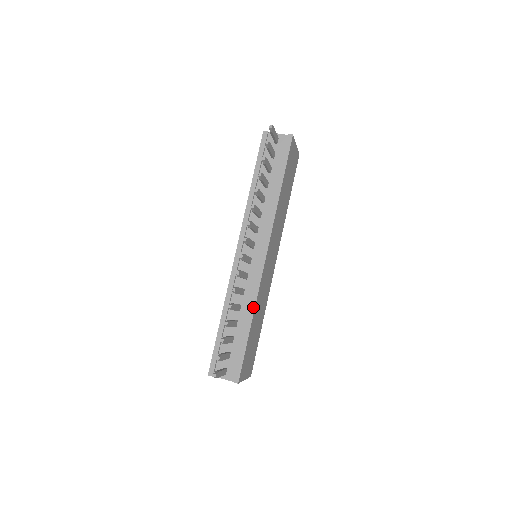
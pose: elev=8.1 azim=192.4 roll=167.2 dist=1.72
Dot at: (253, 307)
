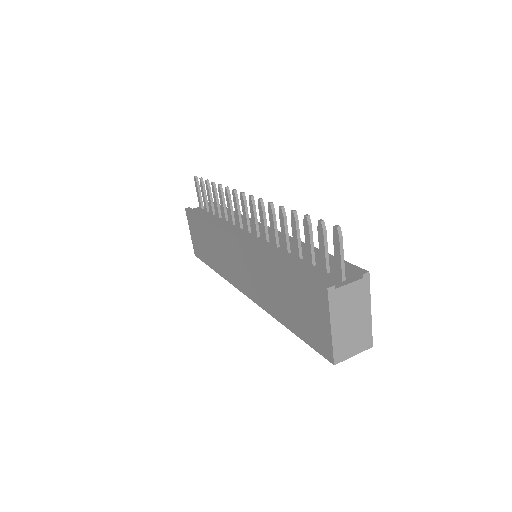
Dot at: occluded
